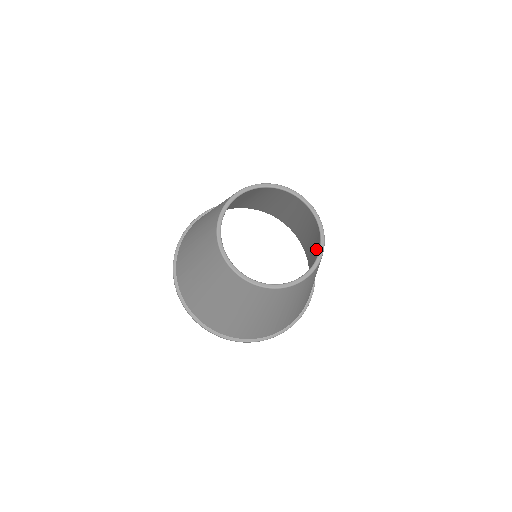
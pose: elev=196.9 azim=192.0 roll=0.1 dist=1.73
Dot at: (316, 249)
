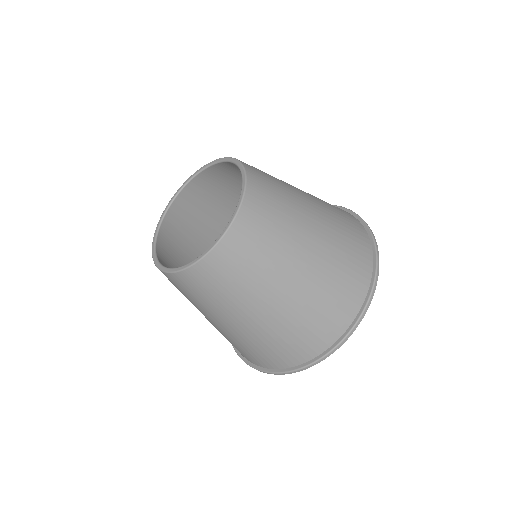
Dot at: (268, 252)
